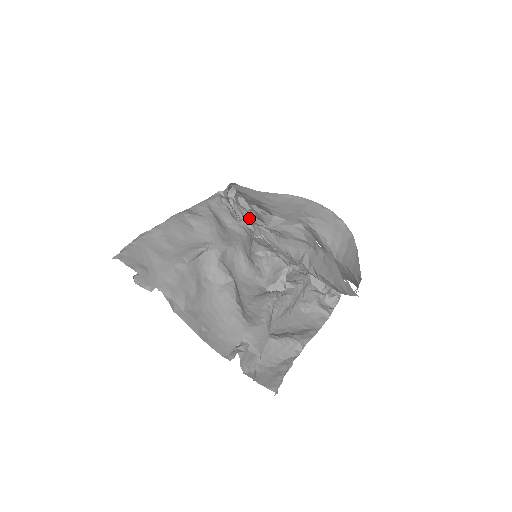
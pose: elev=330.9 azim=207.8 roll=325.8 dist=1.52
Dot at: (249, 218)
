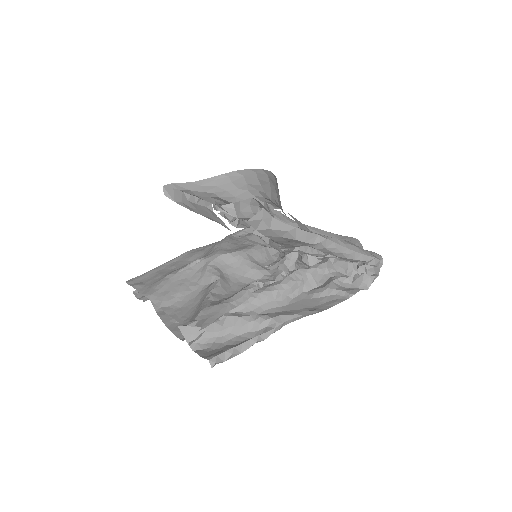
Dot at: occluded
